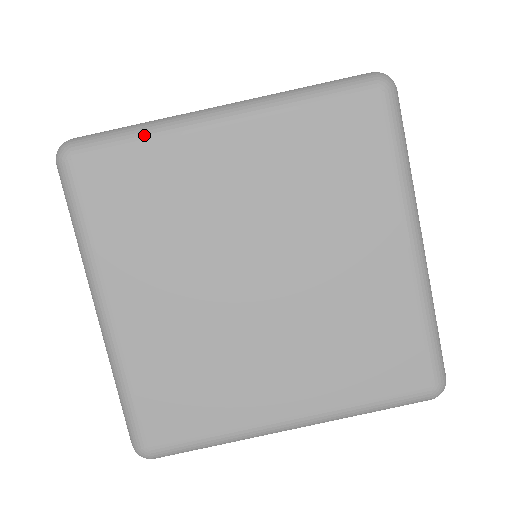
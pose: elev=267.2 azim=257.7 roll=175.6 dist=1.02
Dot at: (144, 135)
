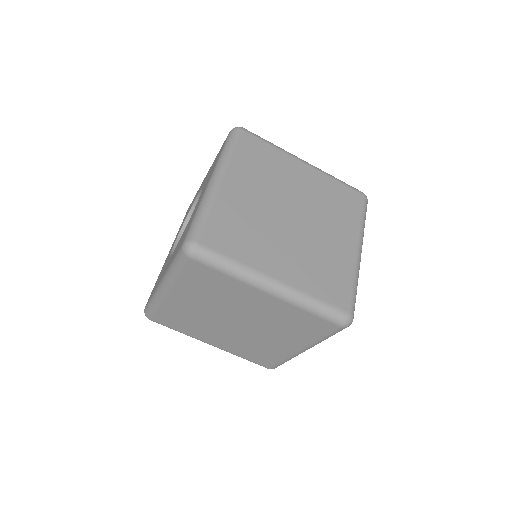
Dot at: (231, 274)
